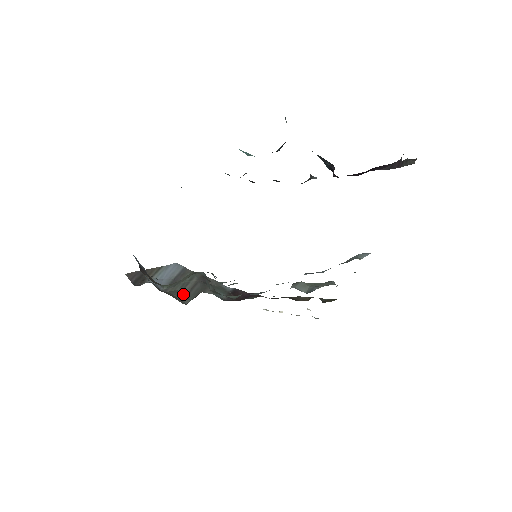
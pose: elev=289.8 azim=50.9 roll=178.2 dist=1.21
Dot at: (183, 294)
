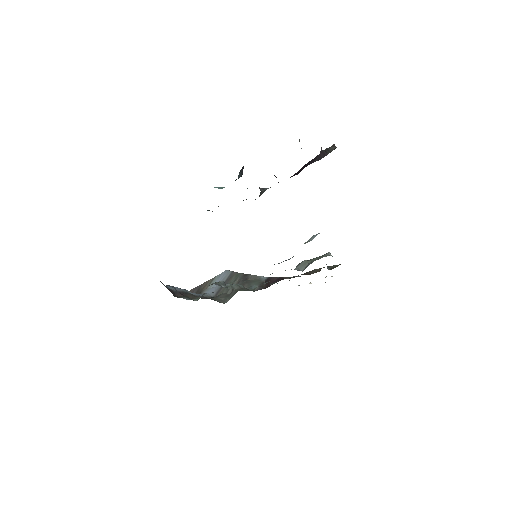
Dot at: (227, 295)
